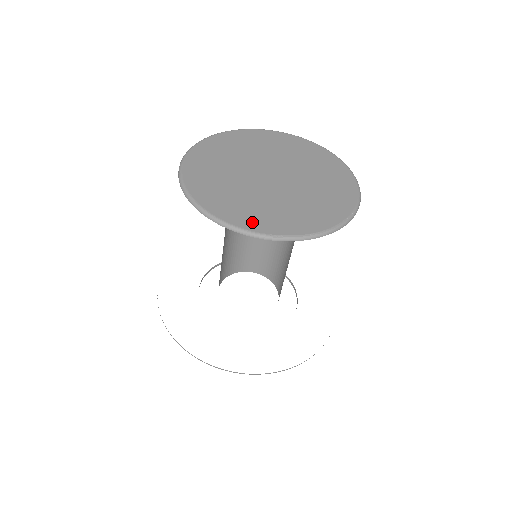
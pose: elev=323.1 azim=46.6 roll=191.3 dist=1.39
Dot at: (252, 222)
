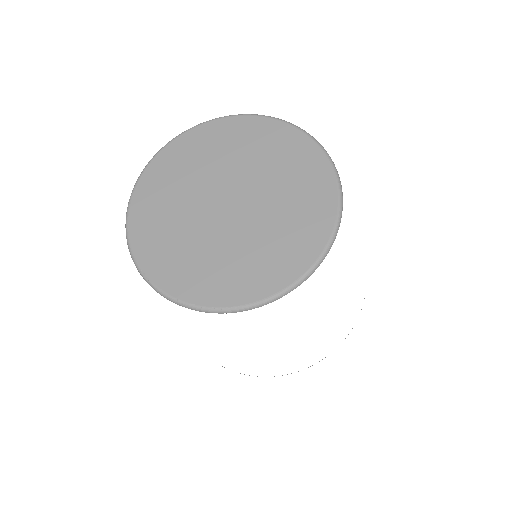
Dot at: (145, 246)
